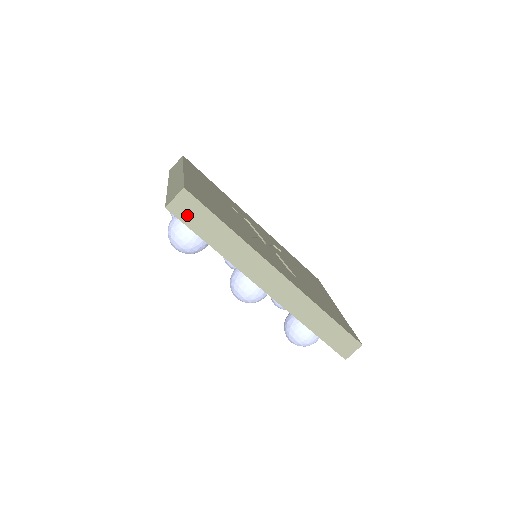
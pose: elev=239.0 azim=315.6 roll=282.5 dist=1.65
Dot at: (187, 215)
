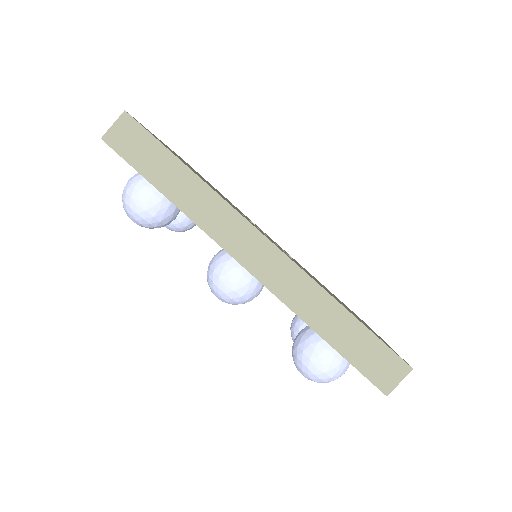
Dot at: (129, 148)
